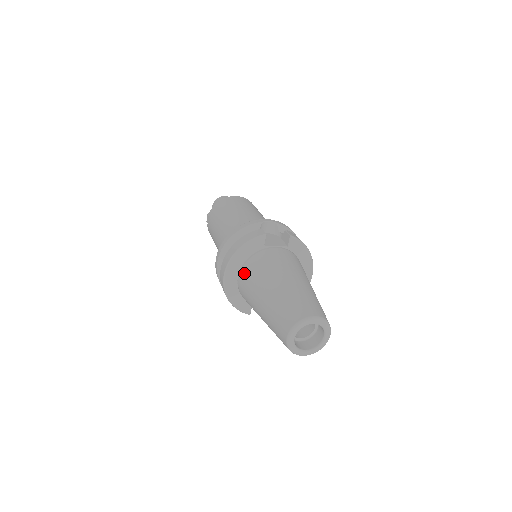
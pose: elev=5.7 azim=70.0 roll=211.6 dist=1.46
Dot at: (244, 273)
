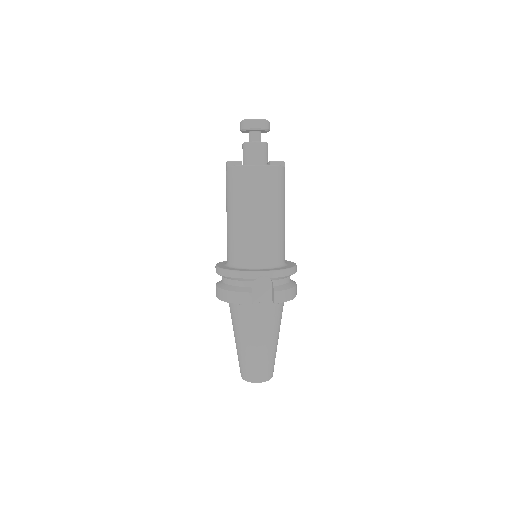
Dot at: (231, 307)
